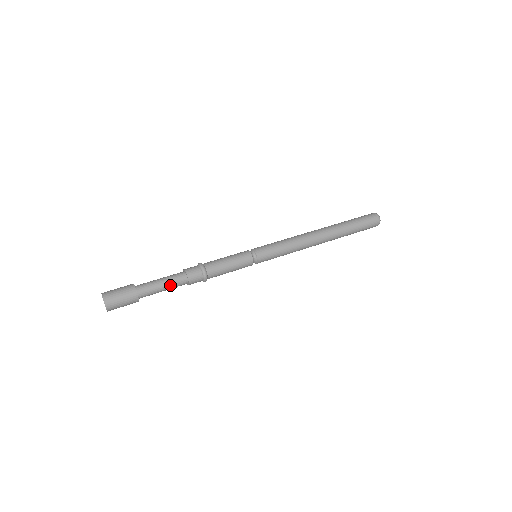
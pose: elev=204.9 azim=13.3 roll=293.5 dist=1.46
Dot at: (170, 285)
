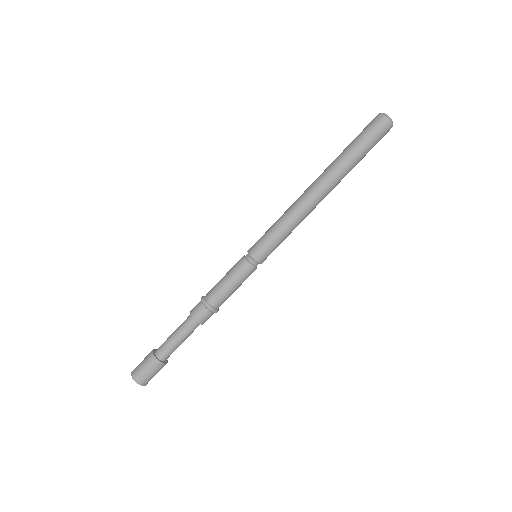
Dot at: (181, 333)
